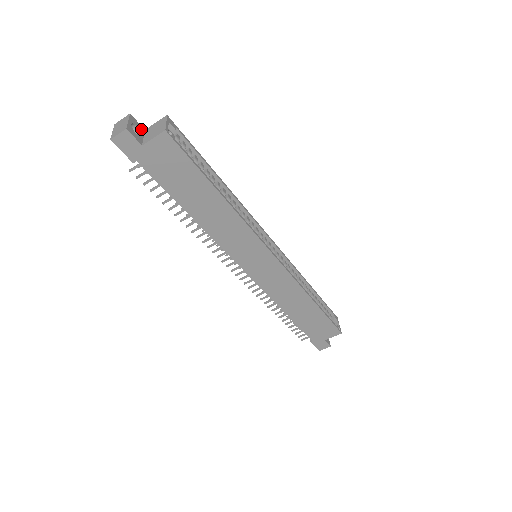
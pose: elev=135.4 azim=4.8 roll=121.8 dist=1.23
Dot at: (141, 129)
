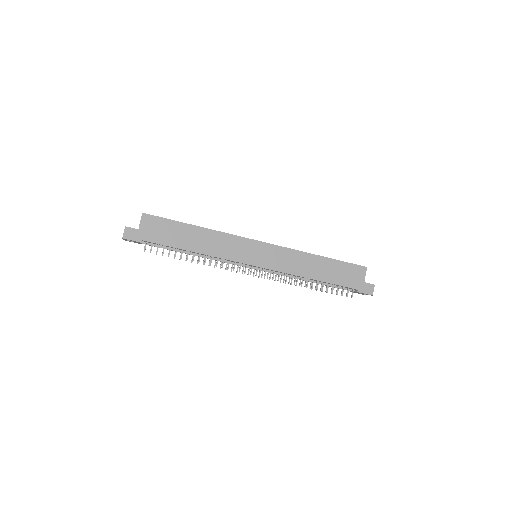
Dot at: occluded
